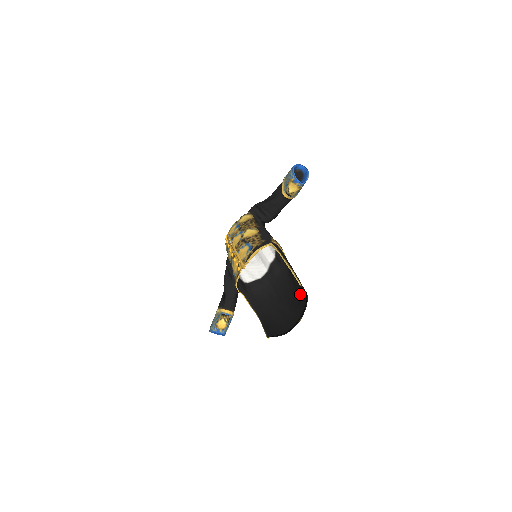
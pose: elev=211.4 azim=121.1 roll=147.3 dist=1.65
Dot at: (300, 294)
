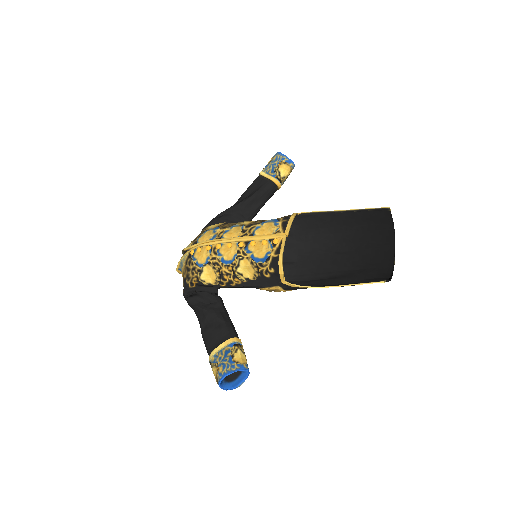
Dot at: (372, 242)
